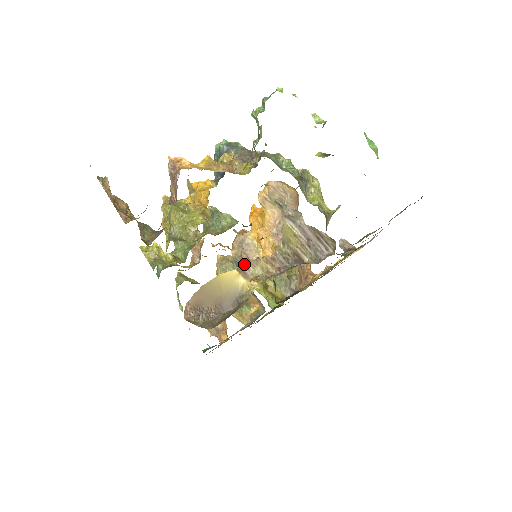
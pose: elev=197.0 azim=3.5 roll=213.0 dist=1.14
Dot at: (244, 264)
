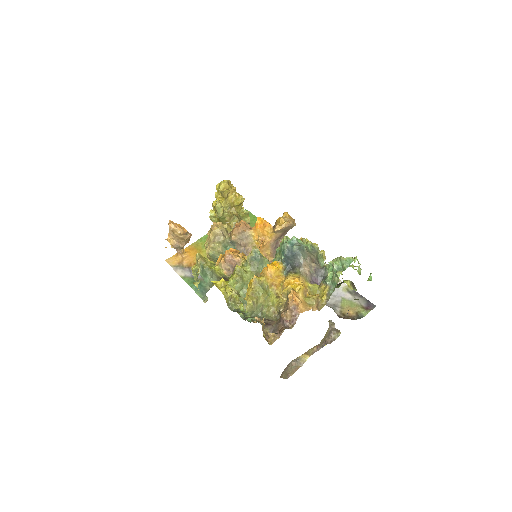
Dot at: (238, 246)
